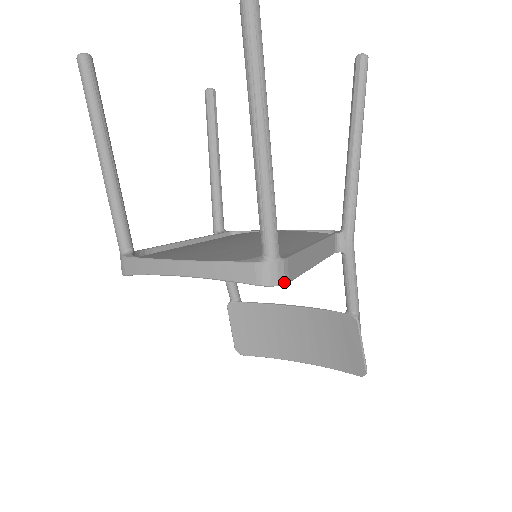
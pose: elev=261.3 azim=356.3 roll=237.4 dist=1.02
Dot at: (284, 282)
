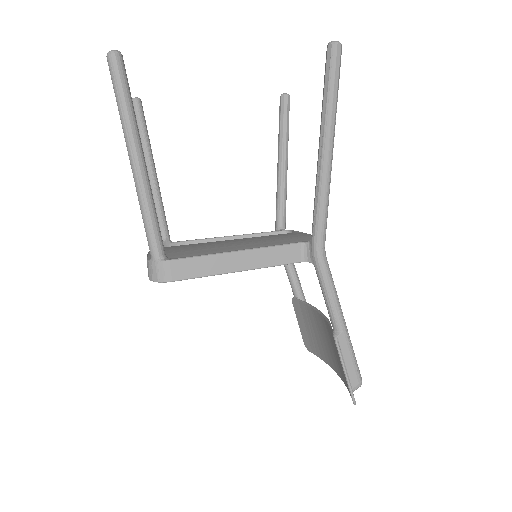
Dot at: (164, 280)
